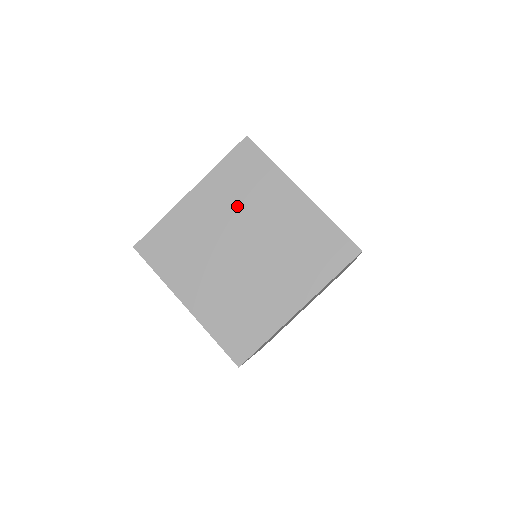
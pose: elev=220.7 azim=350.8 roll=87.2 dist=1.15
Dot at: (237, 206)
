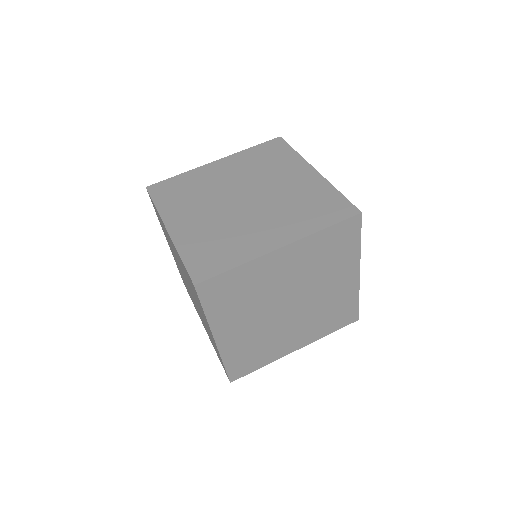
Dot at: (252, 172)
